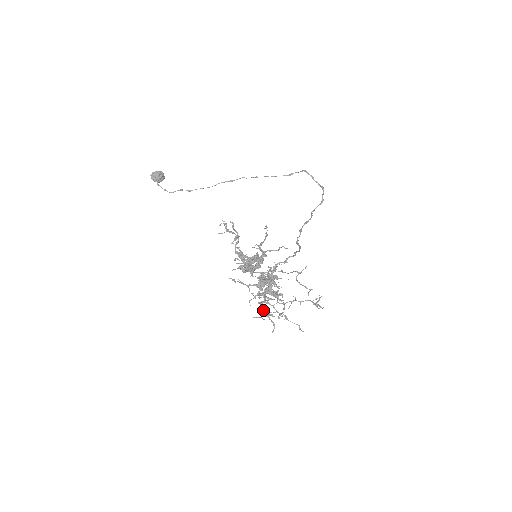
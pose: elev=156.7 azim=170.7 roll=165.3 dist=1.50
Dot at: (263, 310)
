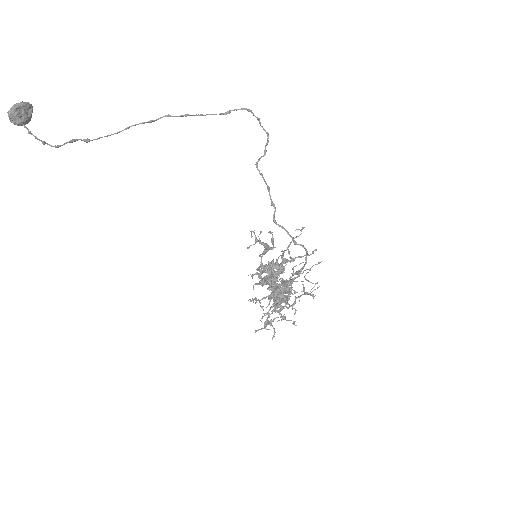
Dot at: (268, 320)
